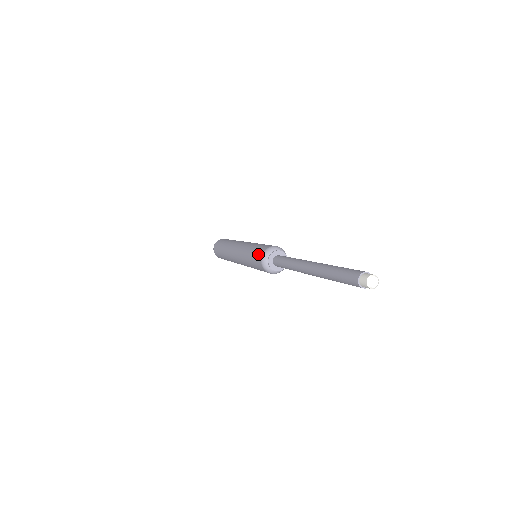
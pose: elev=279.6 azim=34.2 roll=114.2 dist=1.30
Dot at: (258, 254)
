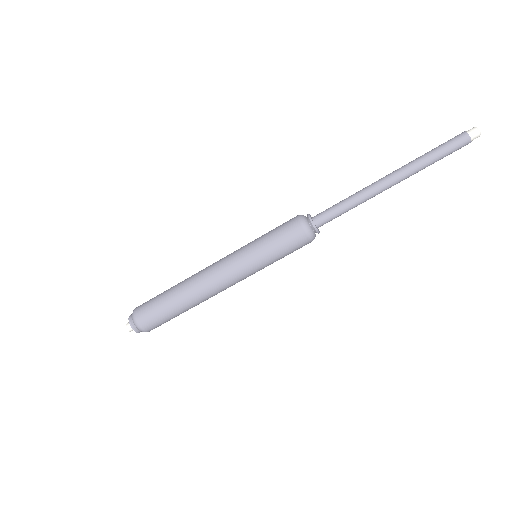
Dot at: (289, 226)
